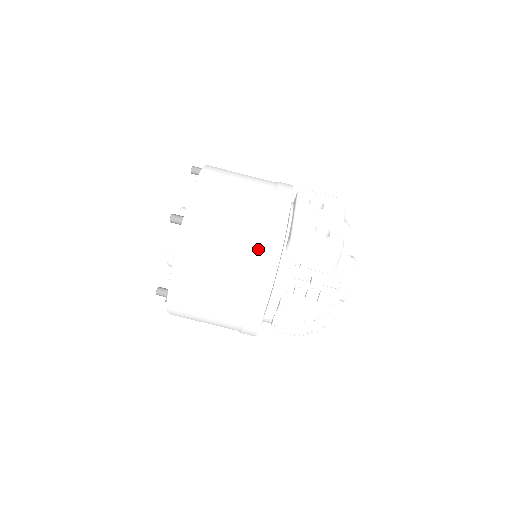
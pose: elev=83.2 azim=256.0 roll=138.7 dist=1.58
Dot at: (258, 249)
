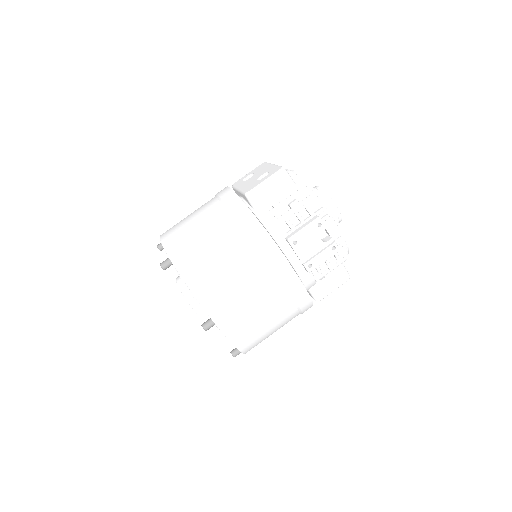
Dot at: (232, 221)
